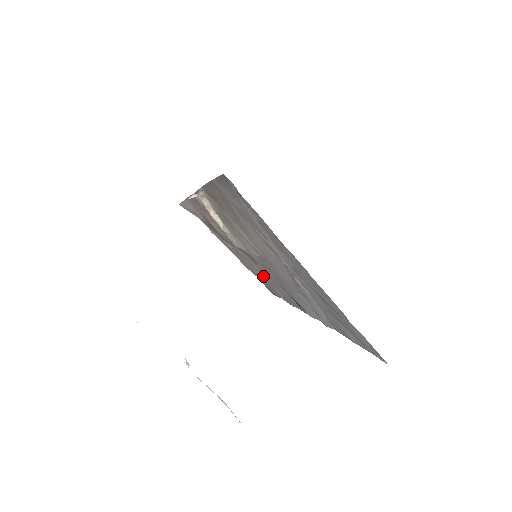
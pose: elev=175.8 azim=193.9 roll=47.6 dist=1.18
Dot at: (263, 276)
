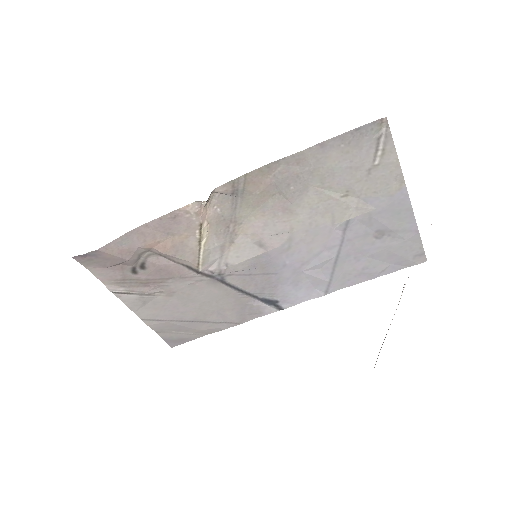
Dot at: (208, 305)
